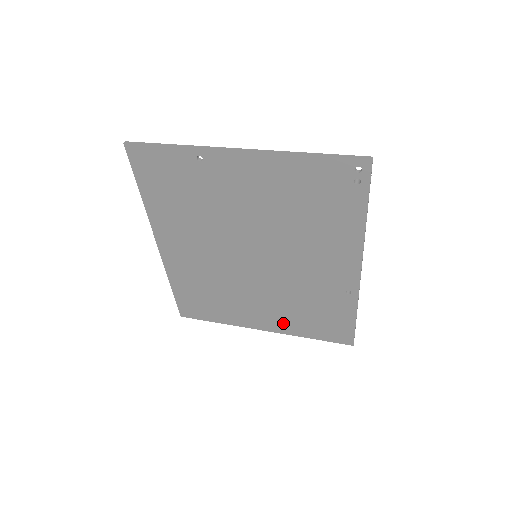
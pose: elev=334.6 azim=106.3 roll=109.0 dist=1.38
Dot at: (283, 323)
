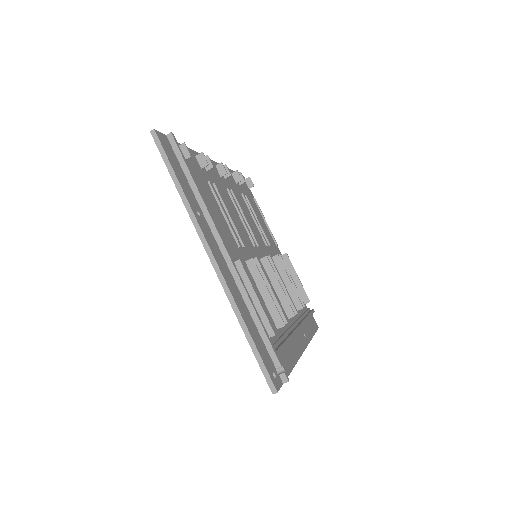
Dot at: occluded
